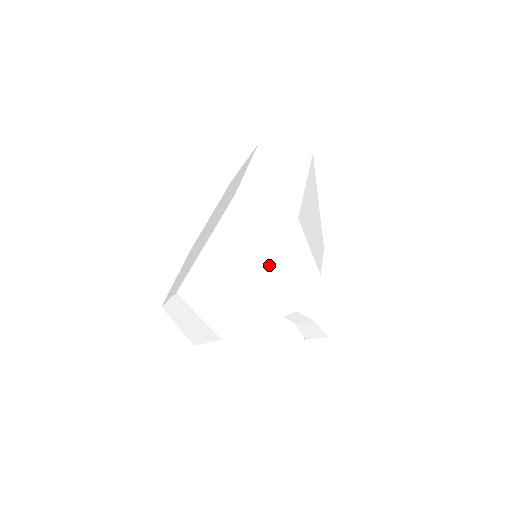
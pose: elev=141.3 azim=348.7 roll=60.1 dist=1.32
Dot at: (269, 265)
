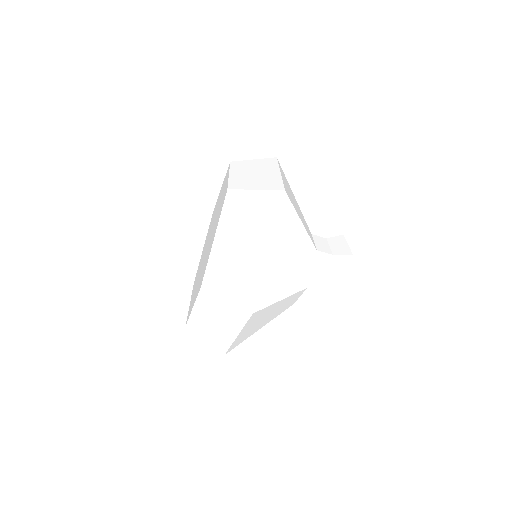
Dot at: (241, 330)
